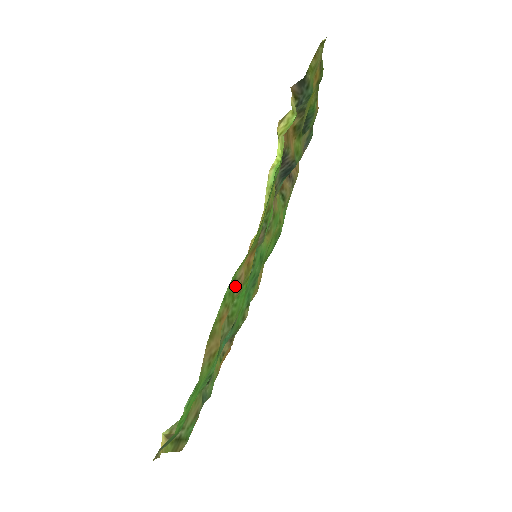
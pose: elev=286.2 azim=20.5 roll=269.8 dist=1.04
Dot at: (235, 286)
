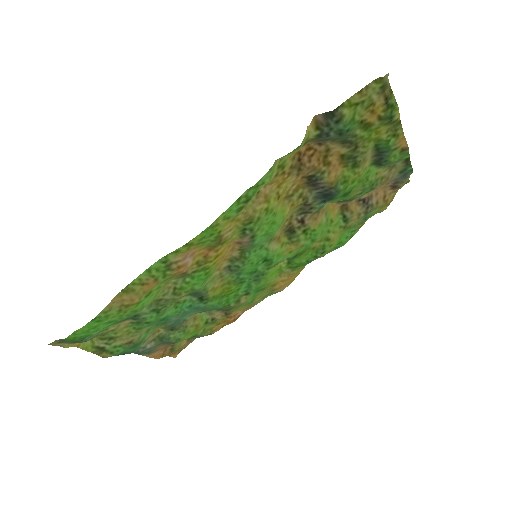
Dot at: (168, 266)
